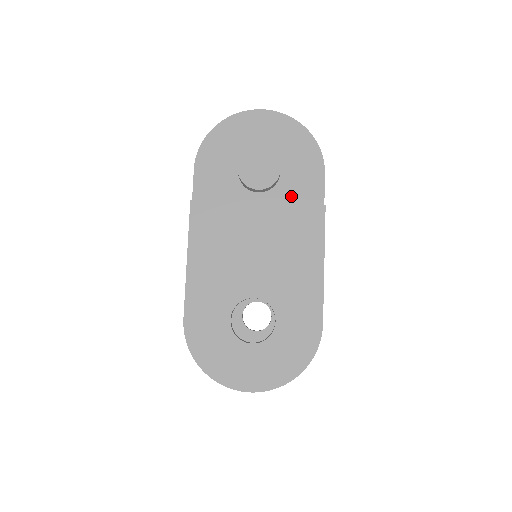
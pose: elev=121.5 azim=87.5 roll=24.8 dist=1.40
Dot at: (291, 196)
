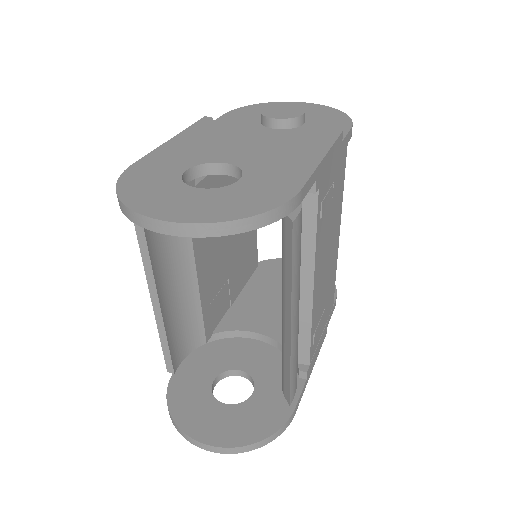
Dot at: (308, 133)
